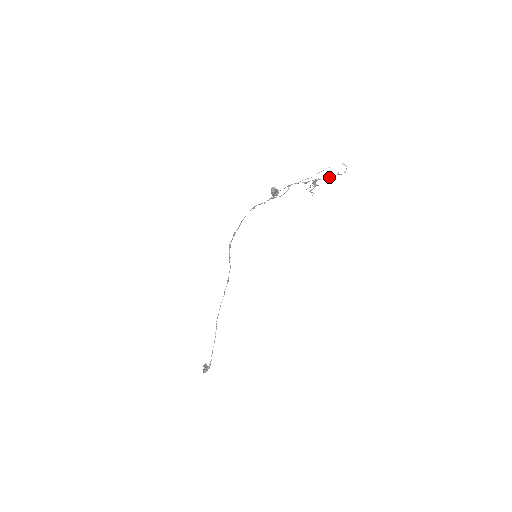
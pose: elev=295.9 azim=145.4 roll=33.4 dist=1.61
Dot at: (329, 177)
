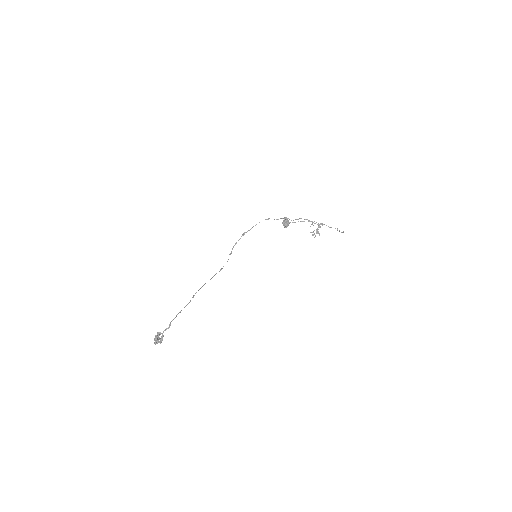
Dot at: occluded
